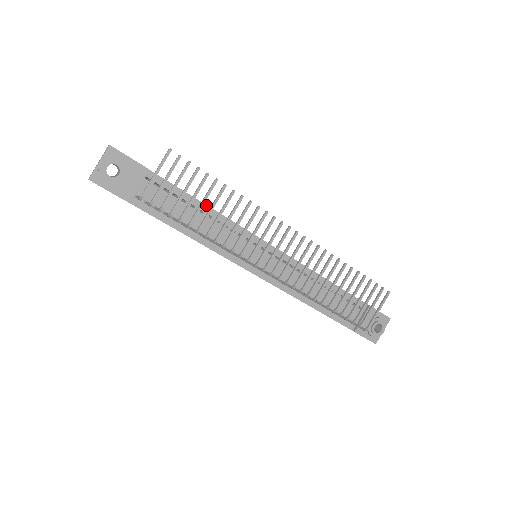
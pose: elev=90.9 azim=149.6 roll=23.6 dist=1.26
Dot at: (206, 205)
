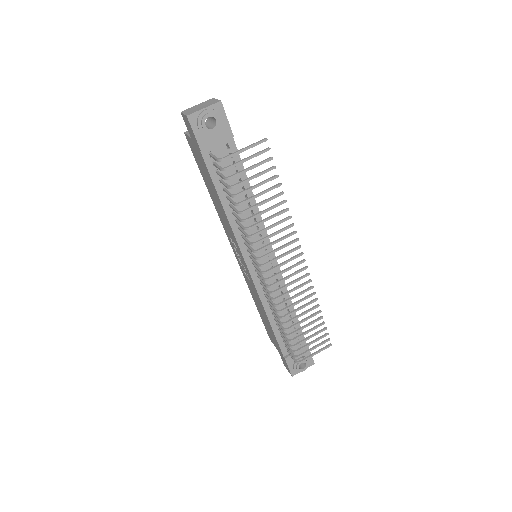
Dot at: (253, 195)
